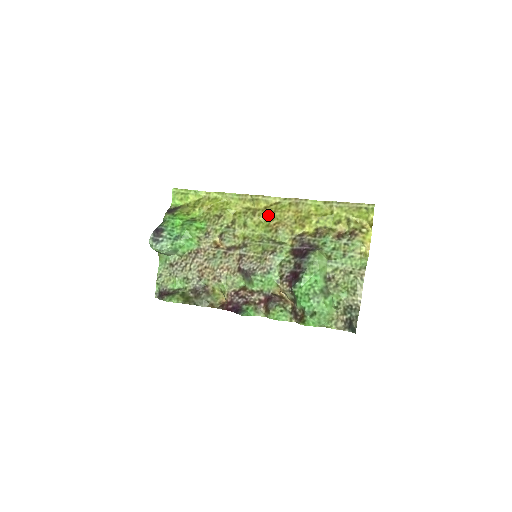
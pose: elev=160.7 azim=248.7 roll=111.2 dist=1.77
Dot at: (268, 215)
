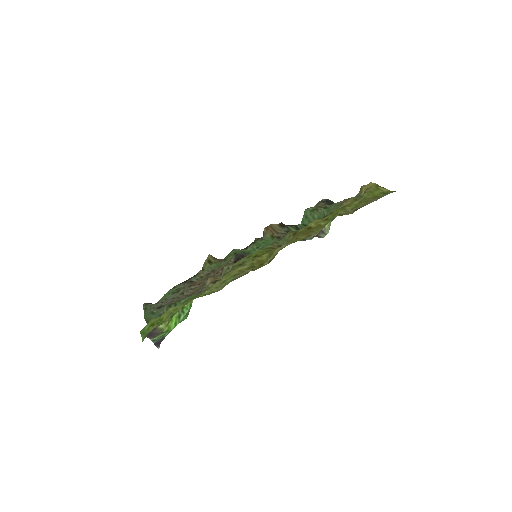
Dot at: occluded
